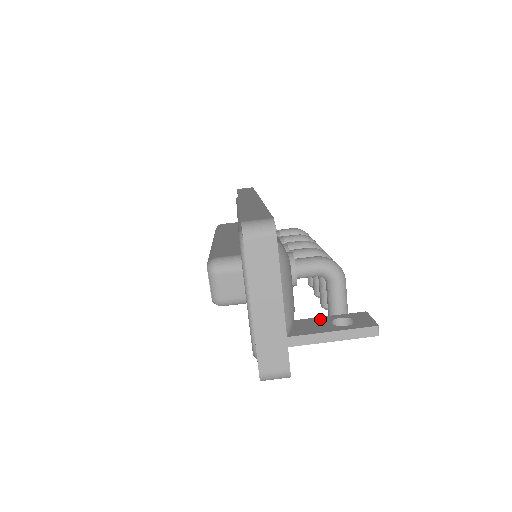
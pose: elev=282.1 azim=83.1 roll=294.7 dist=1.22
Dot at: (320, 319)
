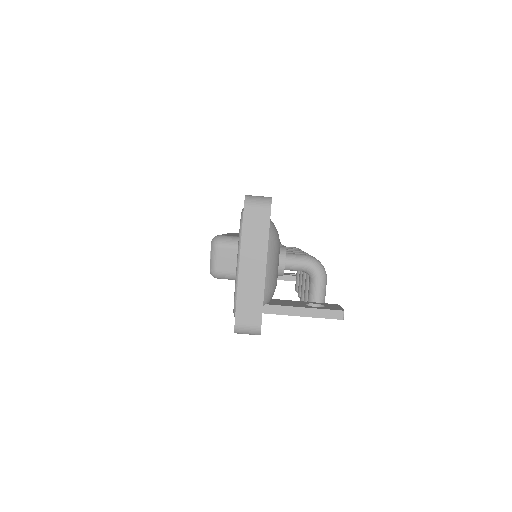
Dot at: (297, 301)
